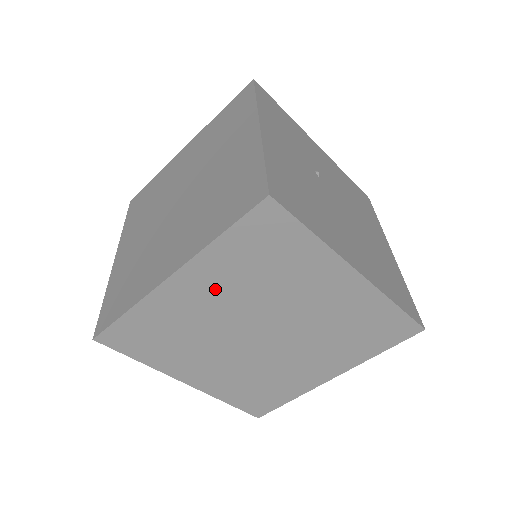
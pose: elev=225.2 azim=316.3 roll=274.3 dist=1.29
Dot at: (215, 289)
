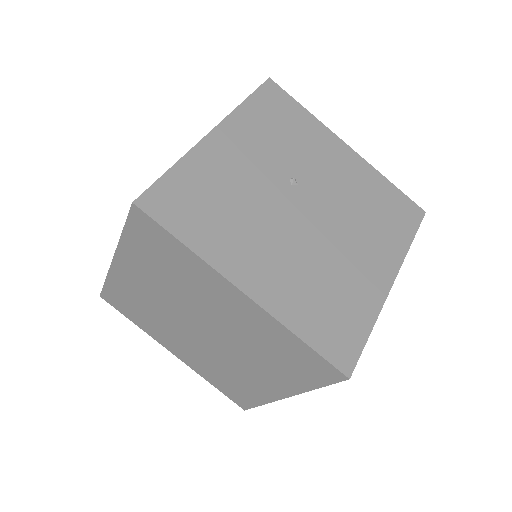
Dot at: (145, 277)
